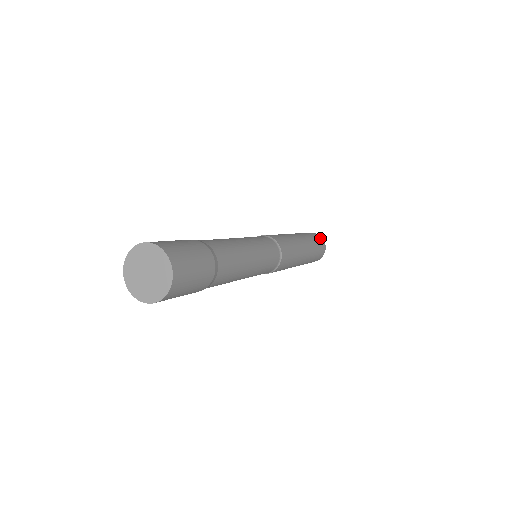
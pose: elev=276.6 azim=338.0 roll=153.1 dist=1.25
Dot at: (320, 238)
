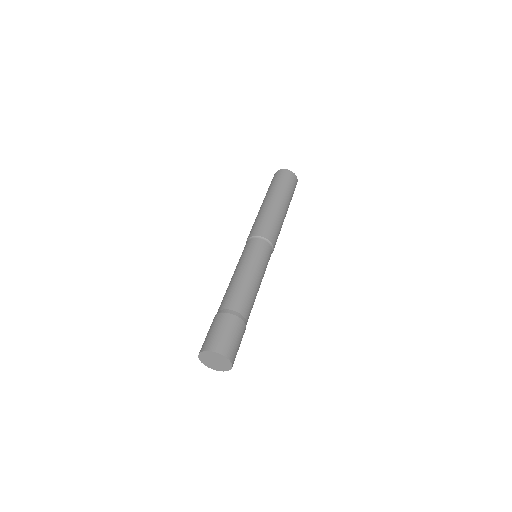
Dot at: occluded
